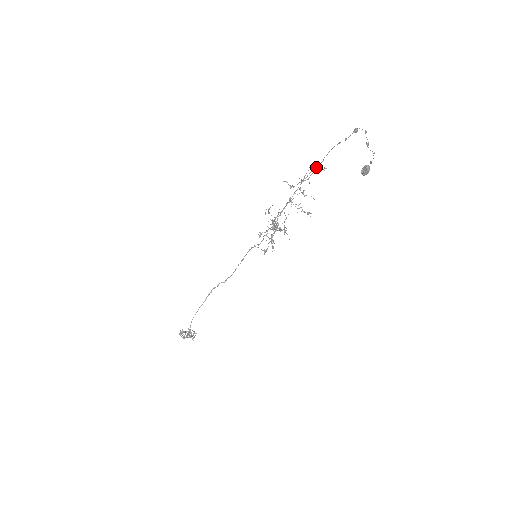
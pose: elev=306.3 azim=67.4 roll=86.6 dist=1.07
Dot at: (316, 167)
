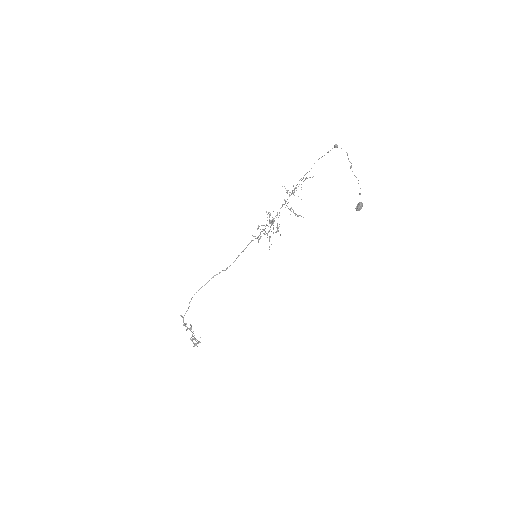
Dot at: occluded
